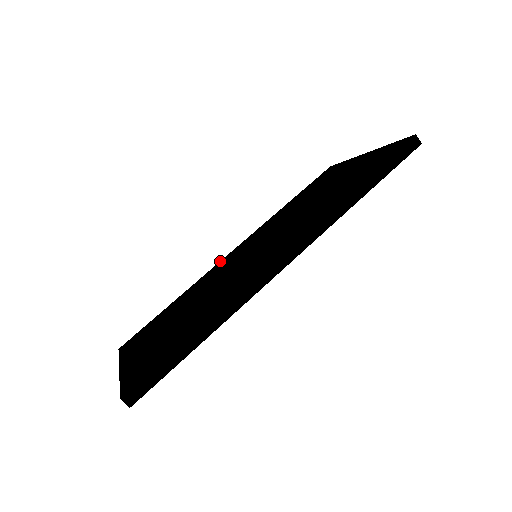
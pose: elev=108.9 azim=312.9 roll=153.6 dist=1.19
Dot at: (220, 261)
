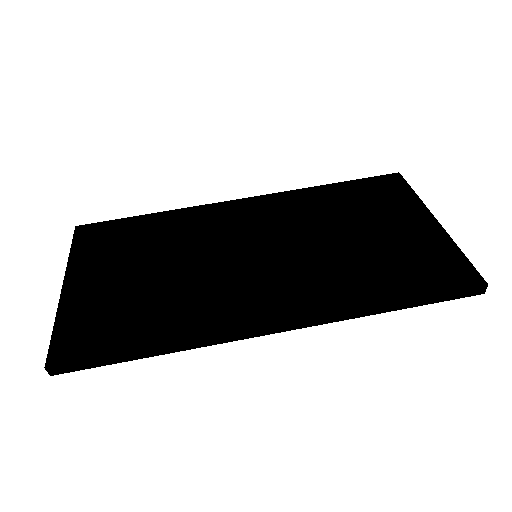
Dot at: (224, 202)
